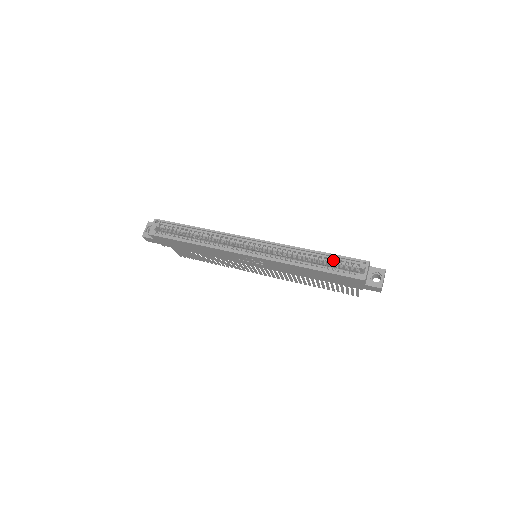
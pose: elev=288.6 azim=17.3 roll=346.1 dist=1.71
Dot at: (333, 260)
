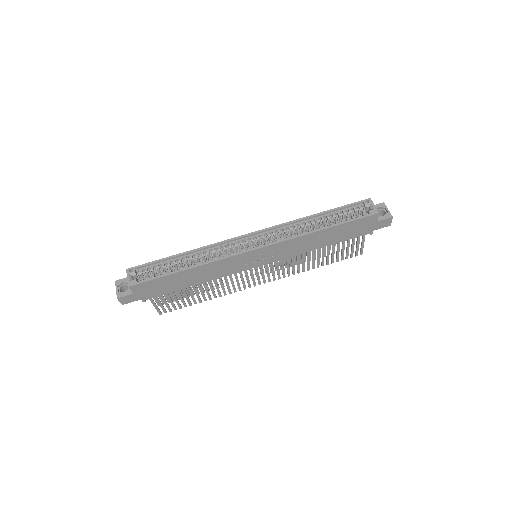
Dot at: (338, 213)
